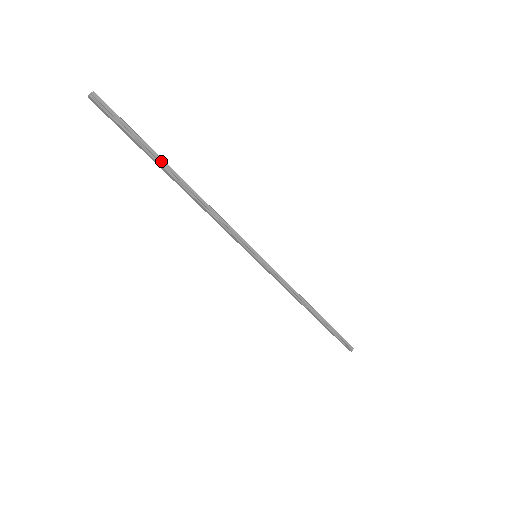
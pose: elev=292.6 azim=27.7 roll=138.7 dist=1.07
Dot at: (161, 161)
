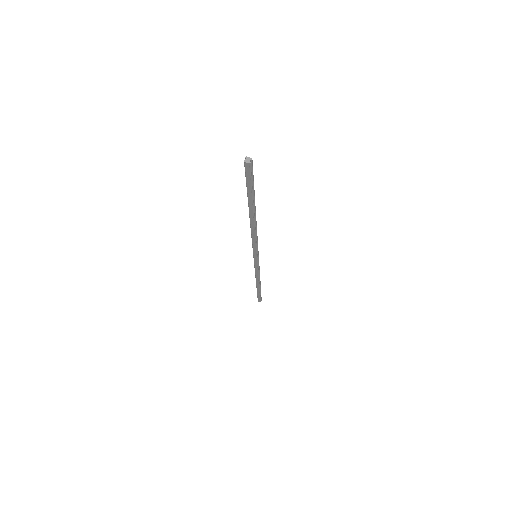
Dot at: (253, 203)
